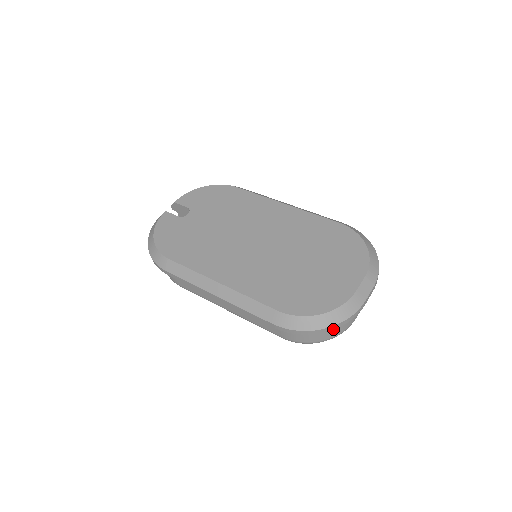
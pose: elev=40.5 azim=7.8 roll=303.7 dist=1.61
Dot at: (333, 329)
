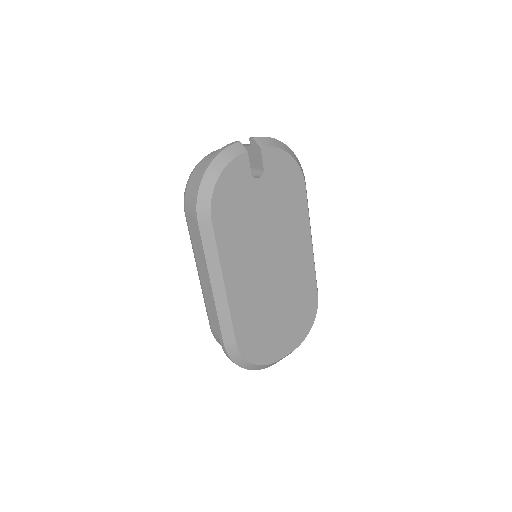
Dot at: occluded
